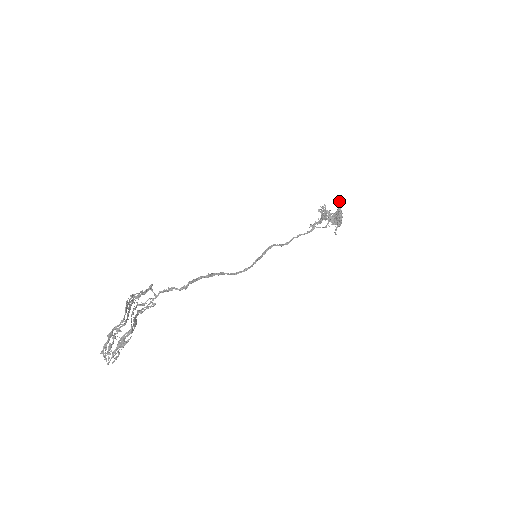
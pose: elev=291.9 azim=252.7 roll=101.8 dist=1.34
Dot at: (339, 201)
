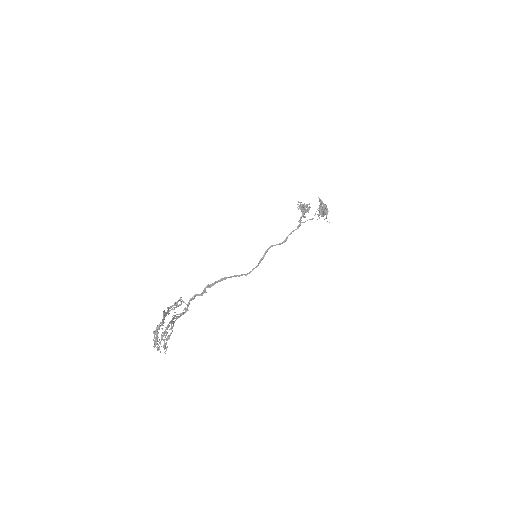
Dot at: occluded
